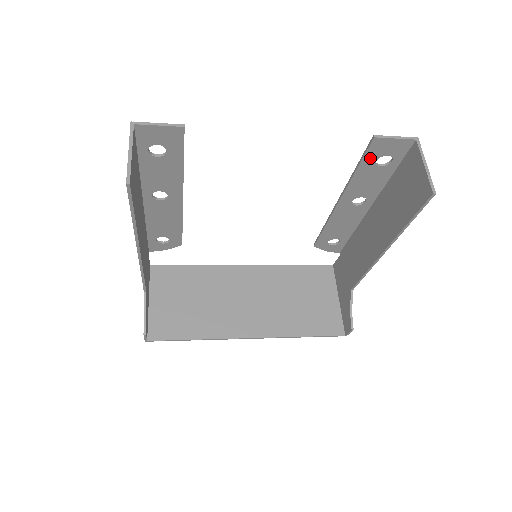
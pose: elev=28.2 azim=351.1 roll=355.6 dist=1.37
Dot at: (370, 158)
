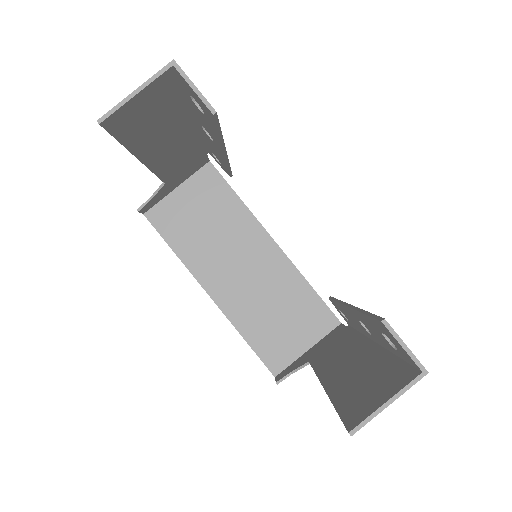
Dot at: (377, 324)
